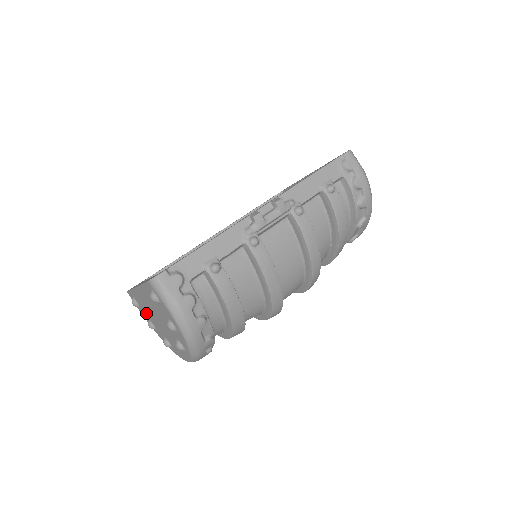
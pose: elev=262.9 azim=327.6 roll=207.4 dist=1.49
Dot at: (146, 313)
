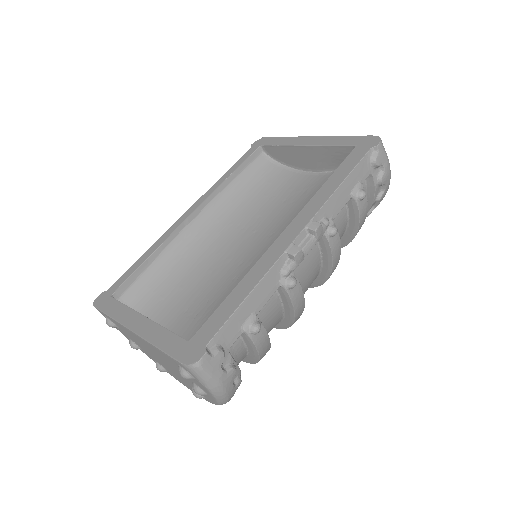
Dot at: (131, 338)
